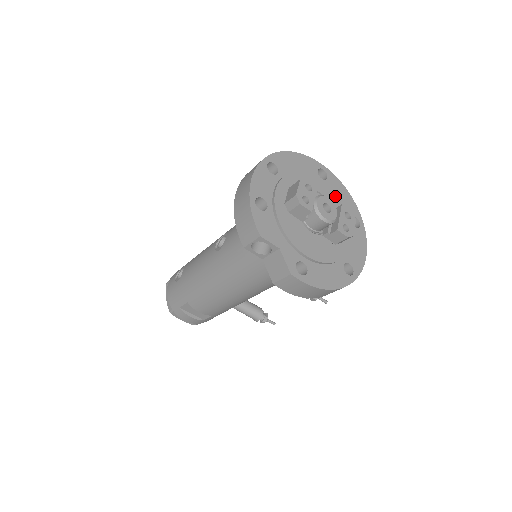
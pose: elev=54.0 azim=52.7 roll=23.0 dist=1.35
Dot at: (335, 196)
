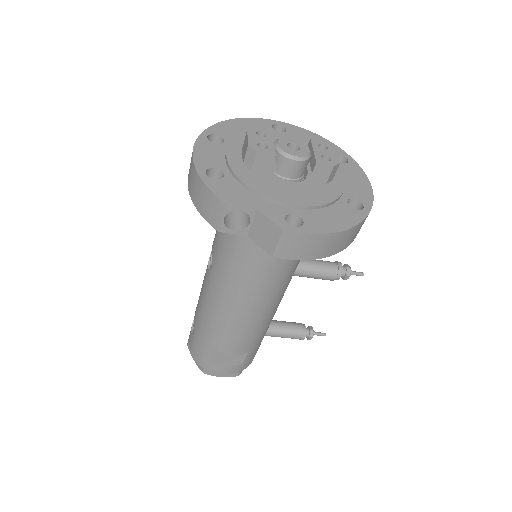
Dot at: (303, 141)
